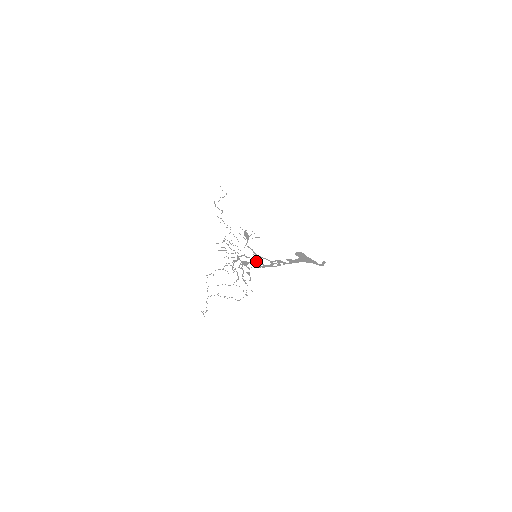
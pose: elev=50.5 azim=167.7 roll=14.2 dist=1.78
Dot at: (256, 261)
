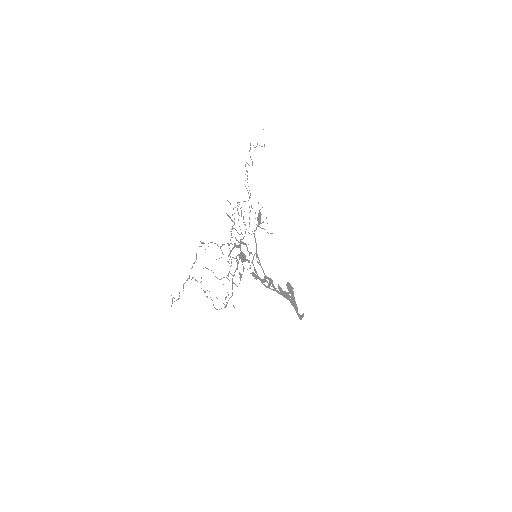
Dot at: occluded
